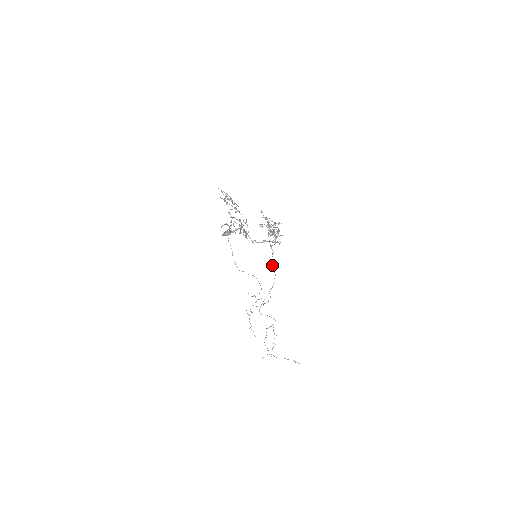
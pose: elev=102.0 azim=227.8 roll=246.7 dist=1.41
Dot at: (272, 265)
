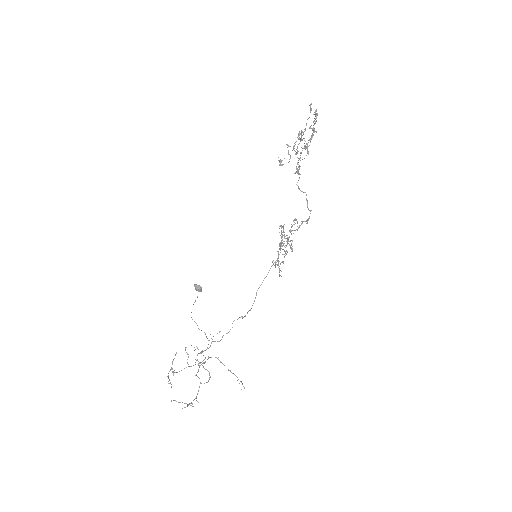
Dot at: occluded
